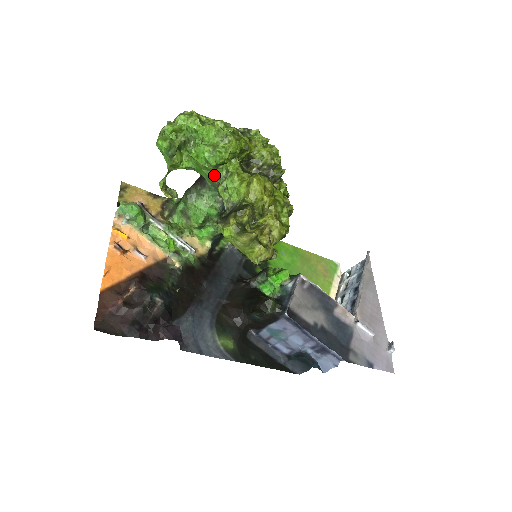
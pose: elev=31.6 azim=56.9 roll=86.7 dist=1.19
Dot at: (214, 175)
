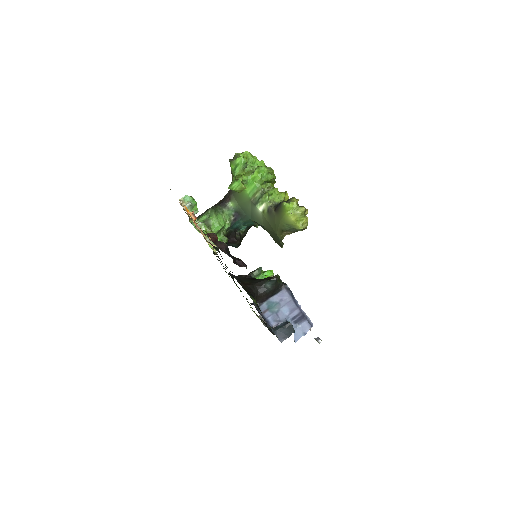
Dot at: (261, 188)
